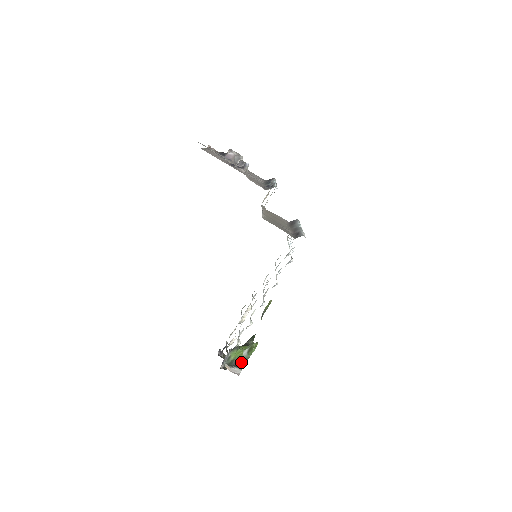
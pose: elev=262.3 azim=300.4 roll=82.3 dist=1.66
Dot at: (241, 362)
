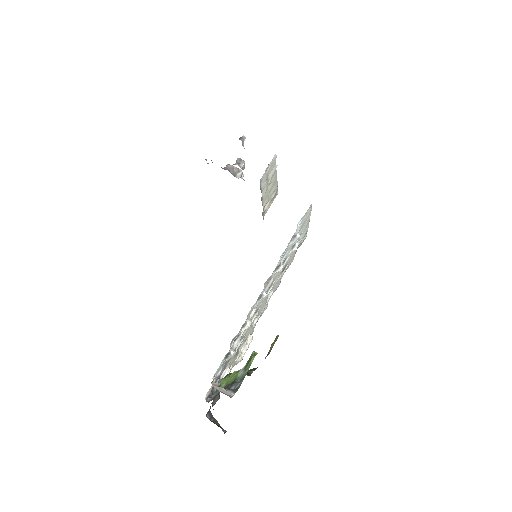
Dot at: (235, 384)
